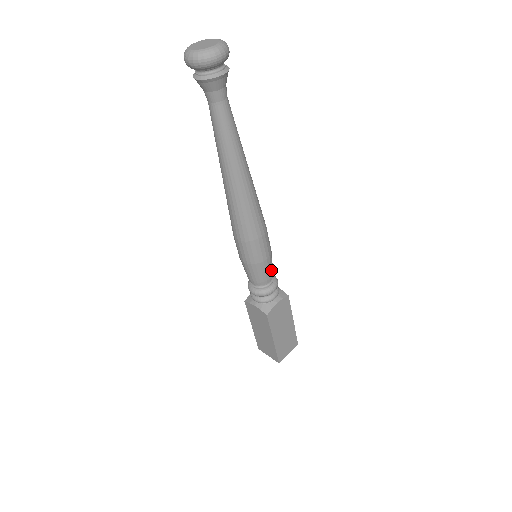
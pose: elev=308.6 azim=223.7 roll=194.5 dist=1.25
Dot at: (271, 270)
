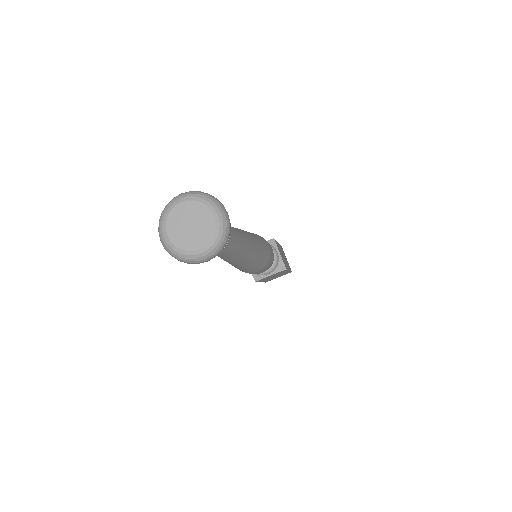
Dot at: occluded
